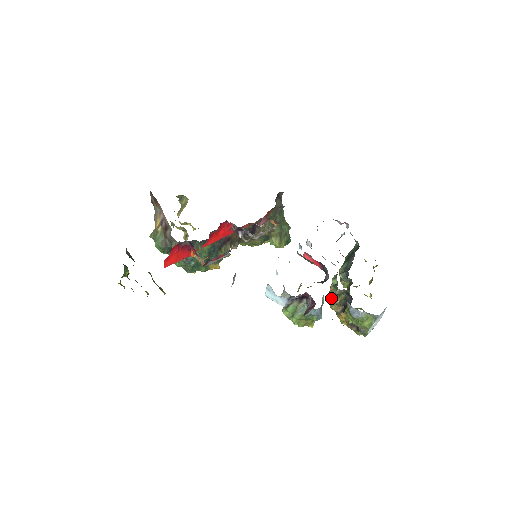
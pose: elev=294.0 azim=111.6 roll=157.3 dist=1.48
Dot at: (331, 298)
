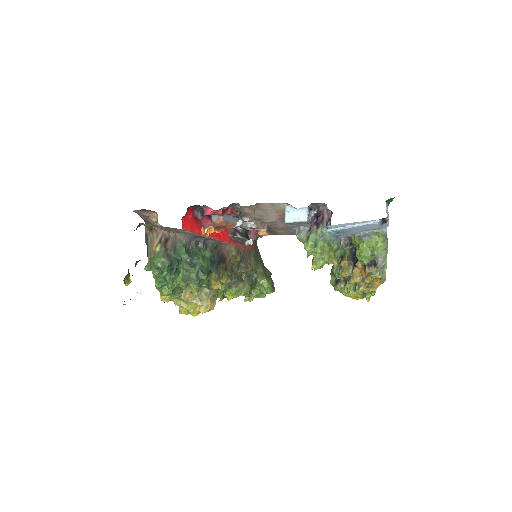
Dot at: (338, 272)
